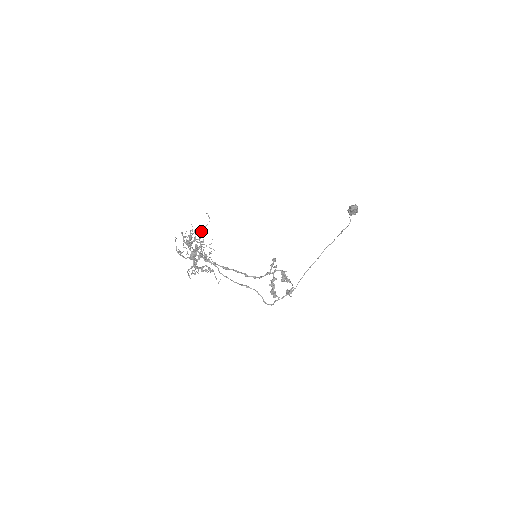
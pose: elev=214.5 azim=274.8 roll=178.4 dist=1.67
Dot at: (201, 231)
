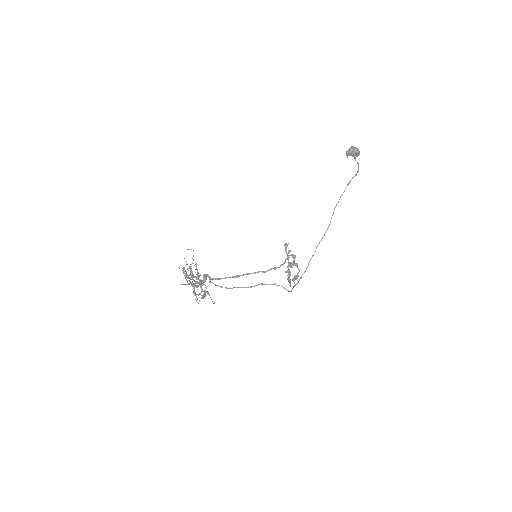
Dot at: occluded
